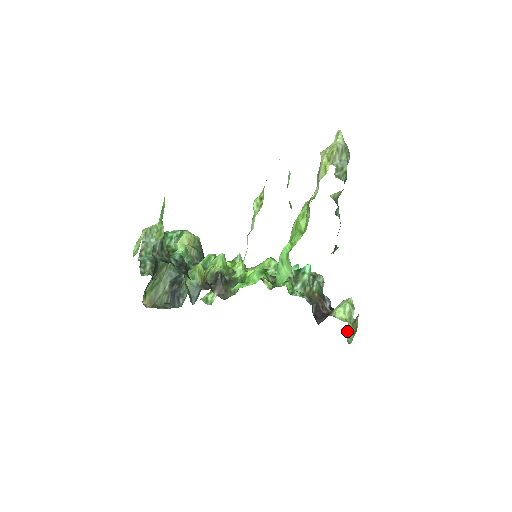
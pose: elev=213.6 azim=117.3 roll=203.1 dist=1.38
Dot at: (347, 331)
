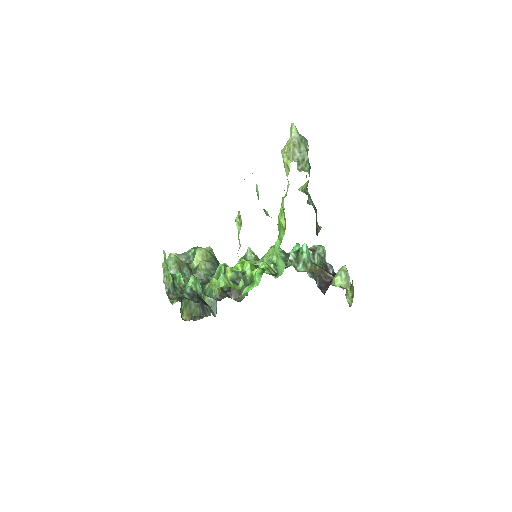
Dot at: (346, 296)
